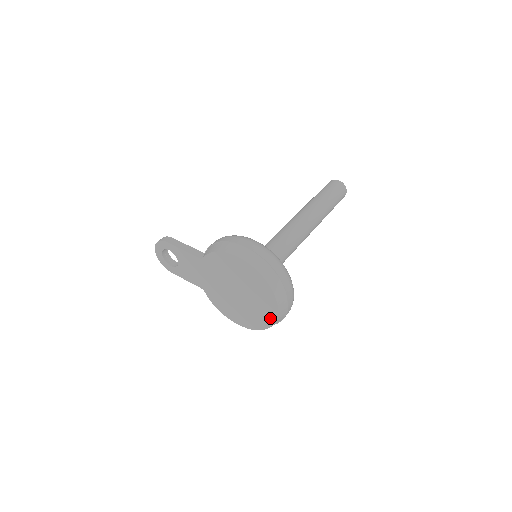
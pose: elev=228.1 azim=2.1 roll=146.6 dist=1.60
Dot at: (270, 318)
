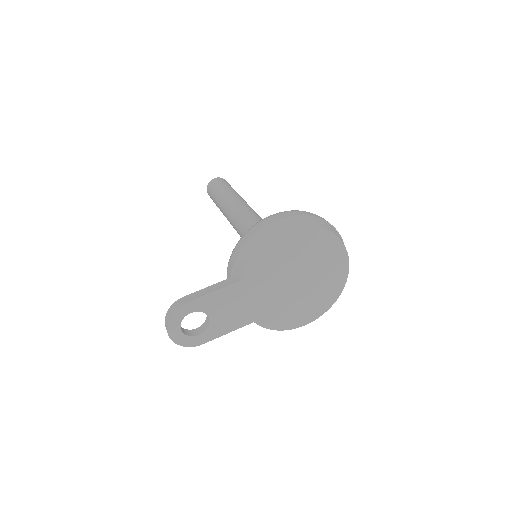
Dot at: (342, 274)
